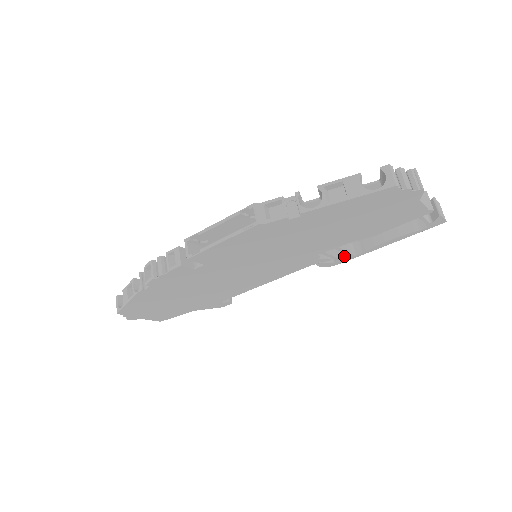
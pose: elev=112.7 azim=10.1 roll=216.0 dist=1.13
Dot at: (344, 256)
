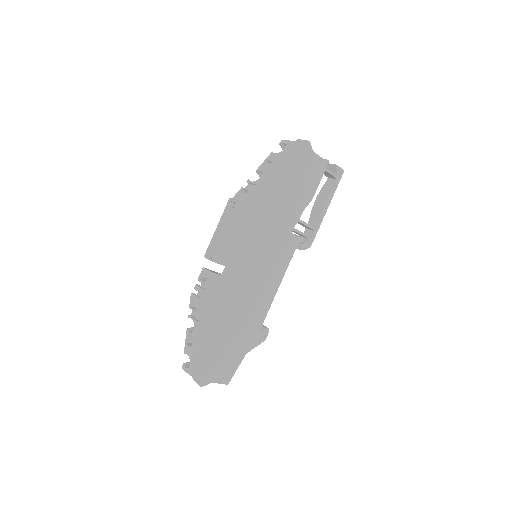
Dot at: (311, 235)
